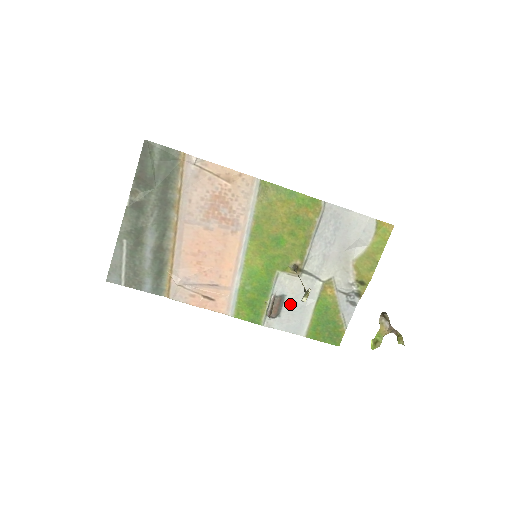
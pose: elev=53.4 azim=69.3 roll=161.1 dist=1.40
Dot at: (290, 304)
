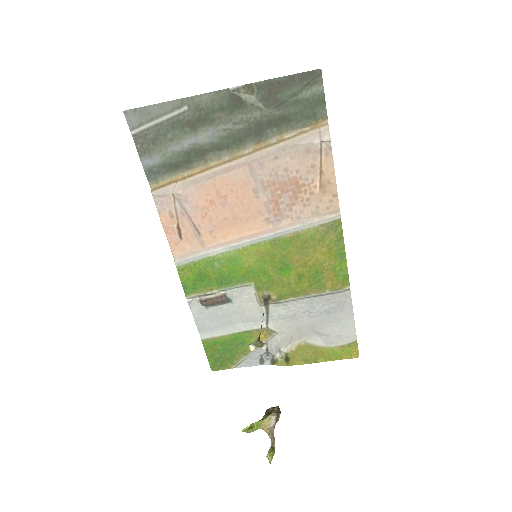
Dot at: (226, 310)
